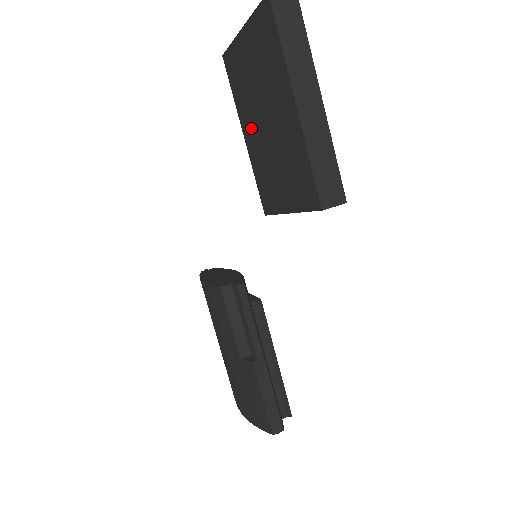
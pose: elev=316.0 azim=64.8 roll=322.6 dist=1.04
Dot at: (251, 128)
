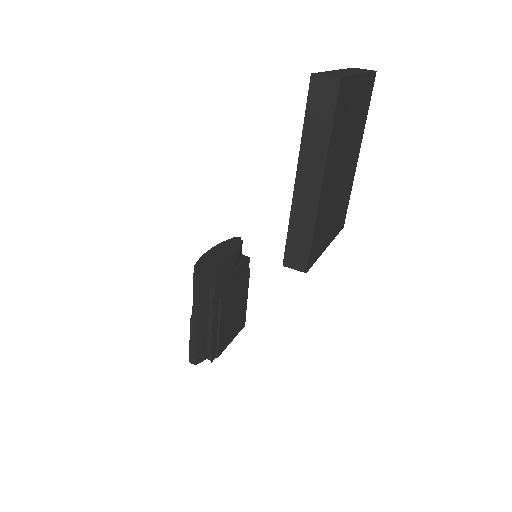
Dot at: occluded
